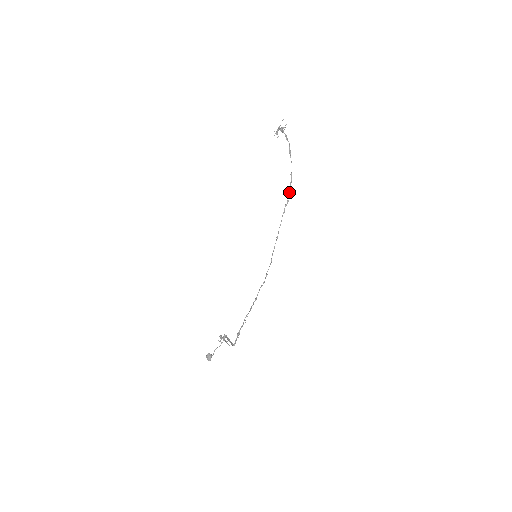
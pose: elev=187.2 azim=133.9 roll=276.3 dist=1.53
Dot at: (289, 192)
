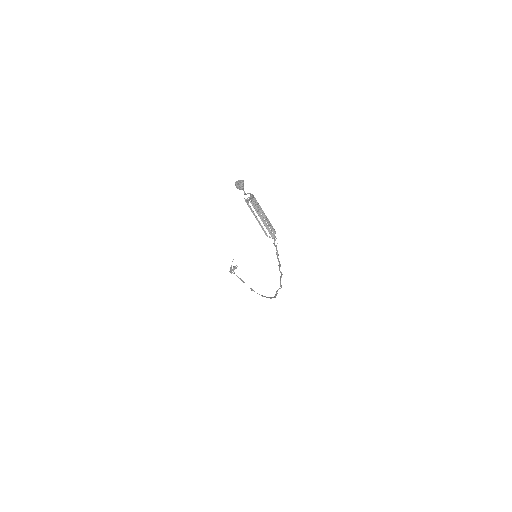
Dot at: (268, 297)
